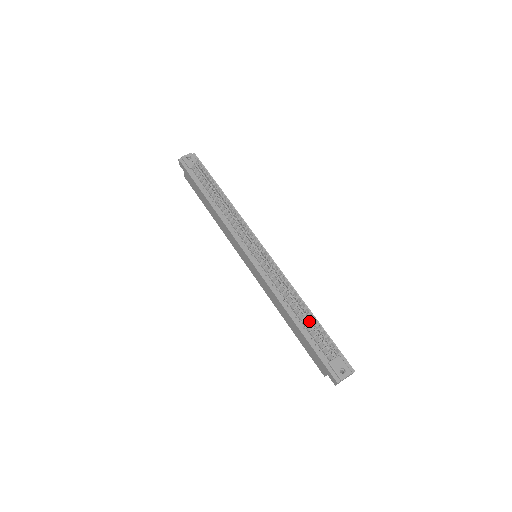
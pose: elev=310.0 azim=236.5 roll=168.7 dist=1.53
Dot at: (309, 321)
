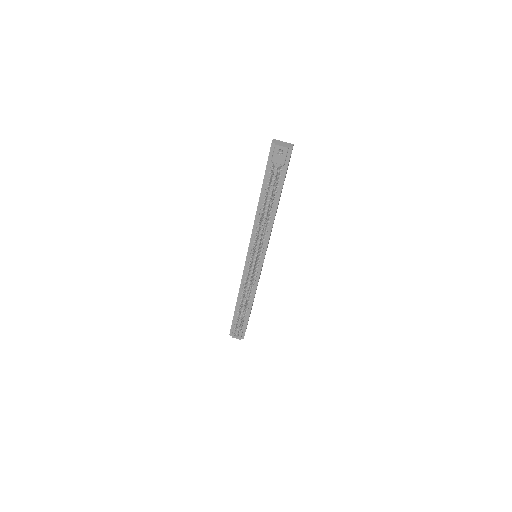
Dot at: (245, 309)
